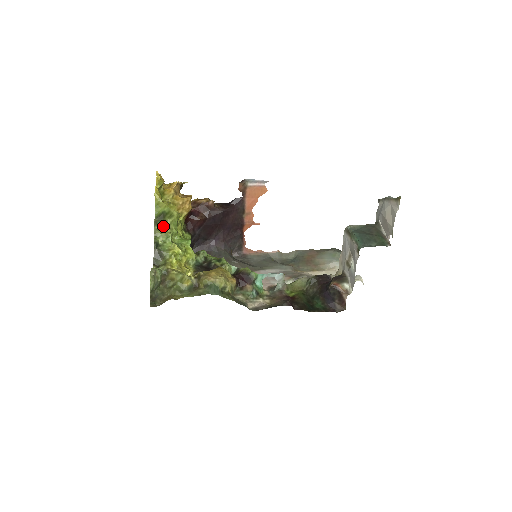
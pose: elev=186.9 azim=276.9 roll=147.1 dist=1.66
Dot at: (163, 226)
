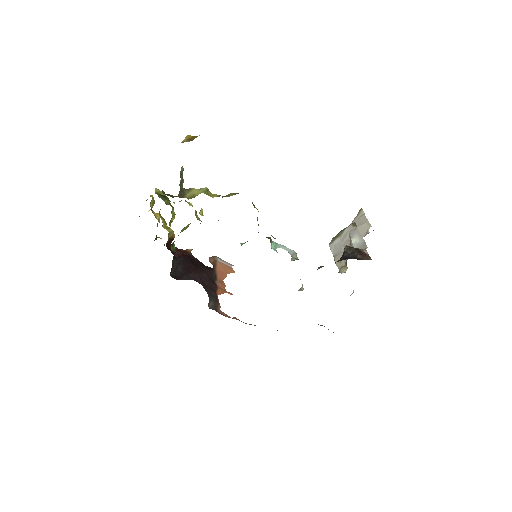
Dot at: (164, 201)
